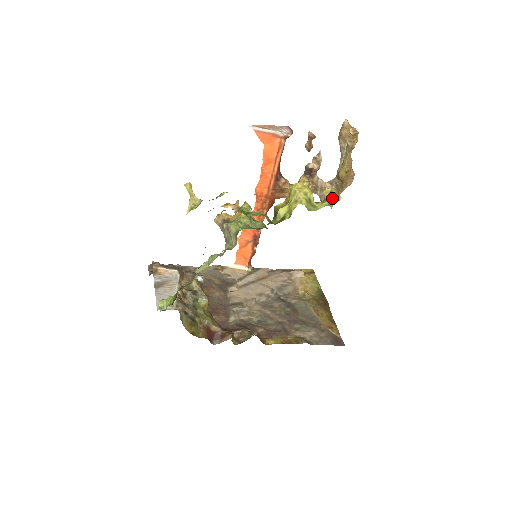
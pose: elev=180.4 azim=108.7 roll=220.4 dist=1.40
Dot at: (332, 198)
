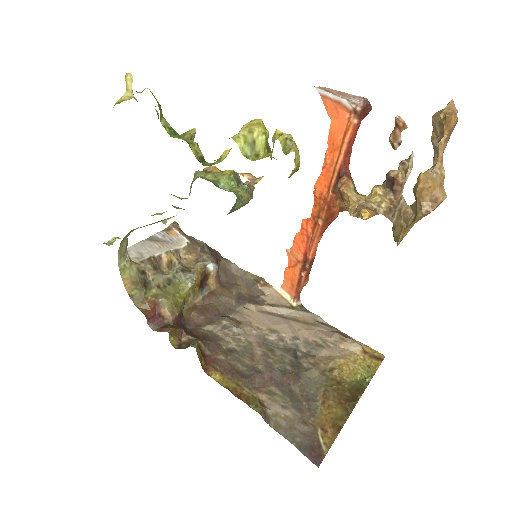
Dot at: occluded
